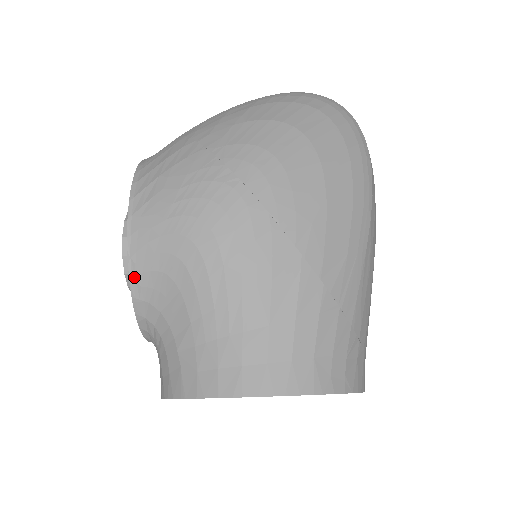
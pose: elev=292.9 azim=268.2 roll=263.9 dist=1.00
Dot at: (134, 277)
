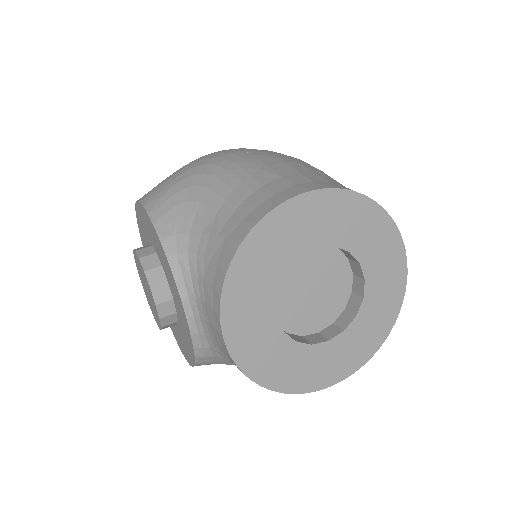
Dot at: (157, 221)
